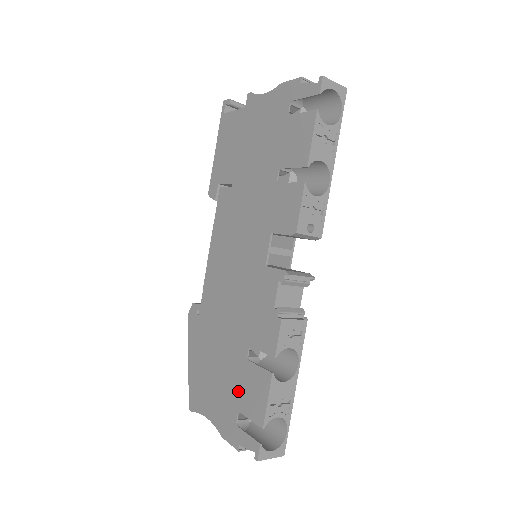
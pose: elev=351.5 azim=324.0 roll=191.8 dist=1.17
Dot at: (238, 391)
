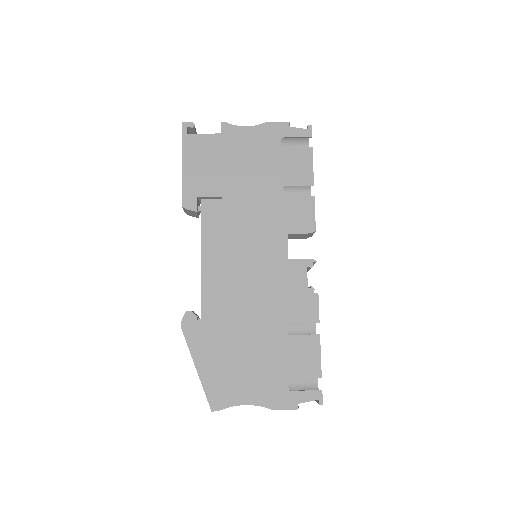
Dot at: (284, 363)
